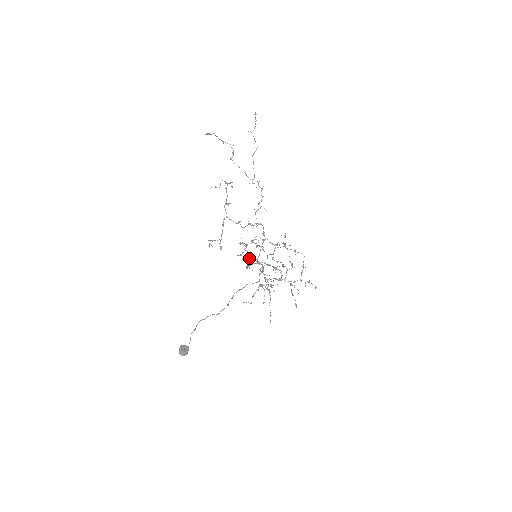
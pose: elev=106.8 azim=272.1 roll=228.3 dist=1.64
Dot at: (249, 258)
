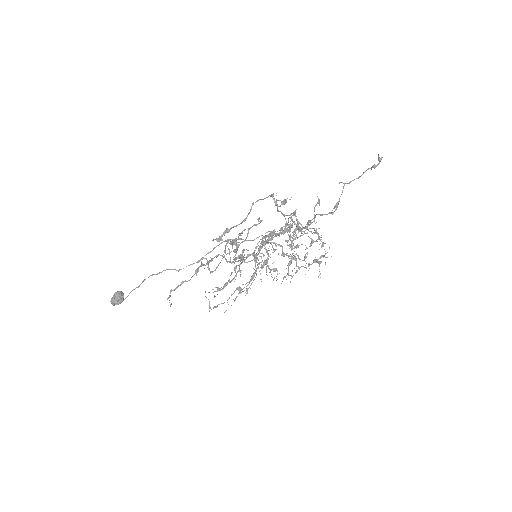
Dot at: (243, 259)
